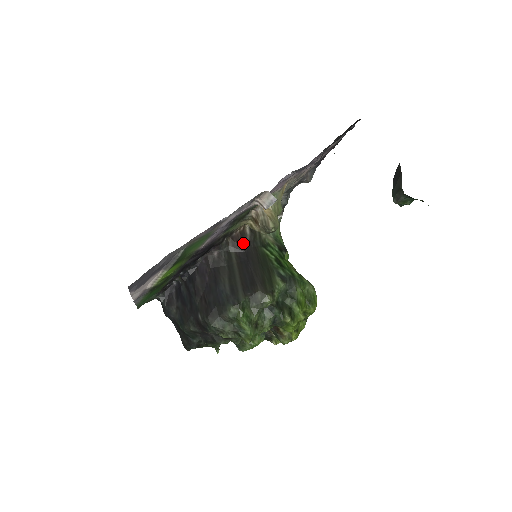
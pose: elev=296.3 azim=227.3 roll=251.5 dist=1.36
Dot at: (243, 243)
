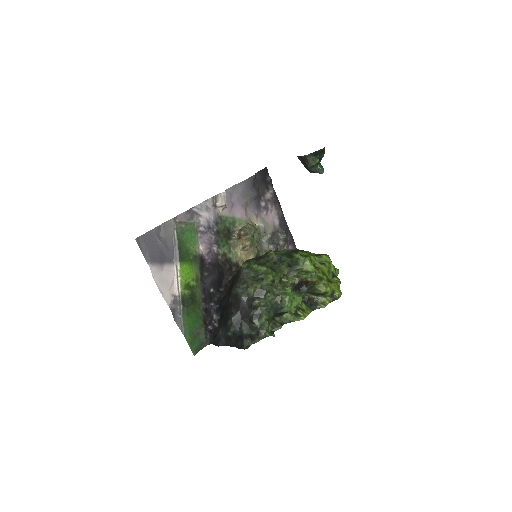
Dot at: occluded
